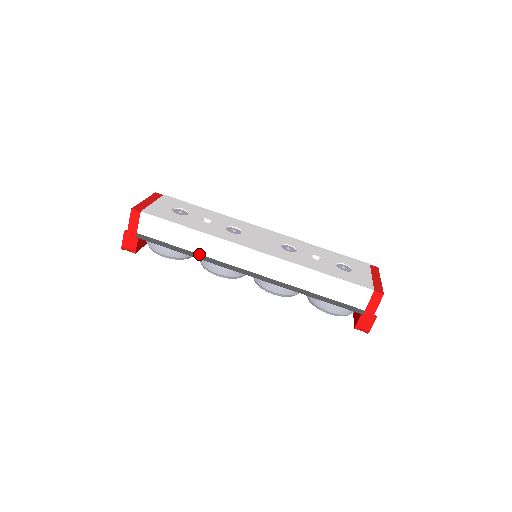
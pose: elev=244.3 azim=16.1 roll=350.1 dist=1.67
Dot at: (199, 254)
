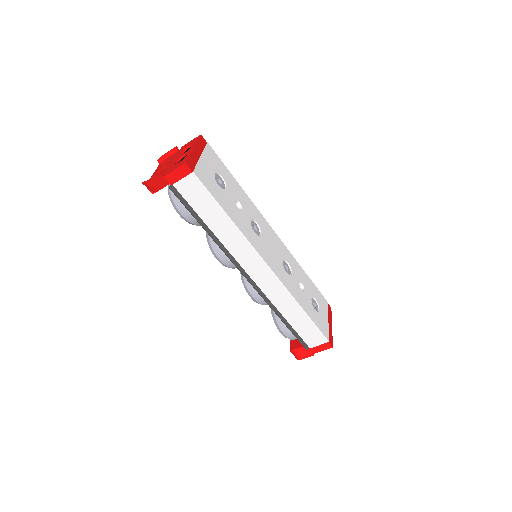
Dot at: (217, 237)
